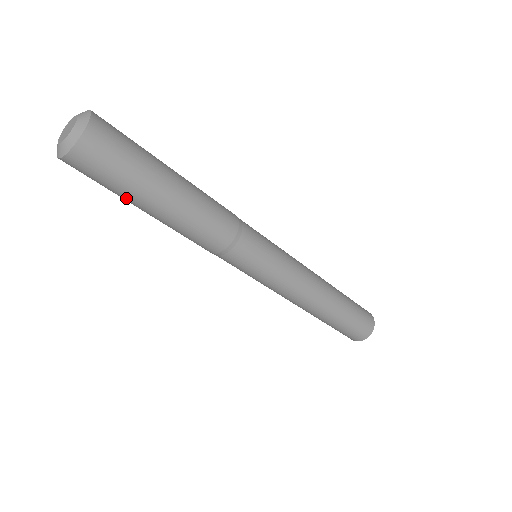
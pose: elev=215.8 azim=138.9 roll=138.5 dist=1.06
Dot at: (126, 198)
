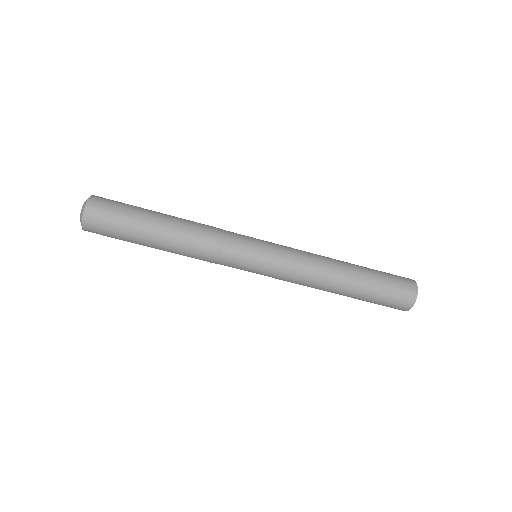
Dot at: (131, 241)
